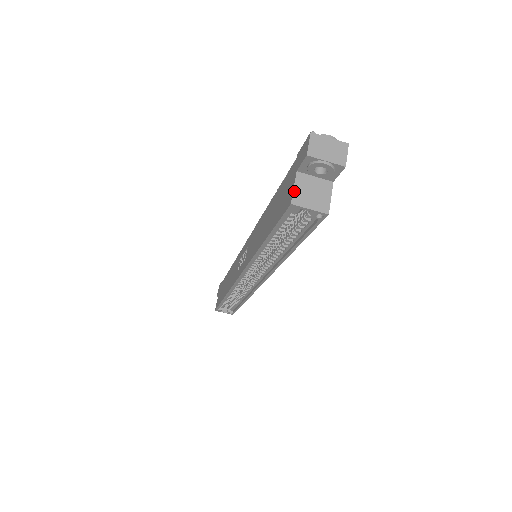
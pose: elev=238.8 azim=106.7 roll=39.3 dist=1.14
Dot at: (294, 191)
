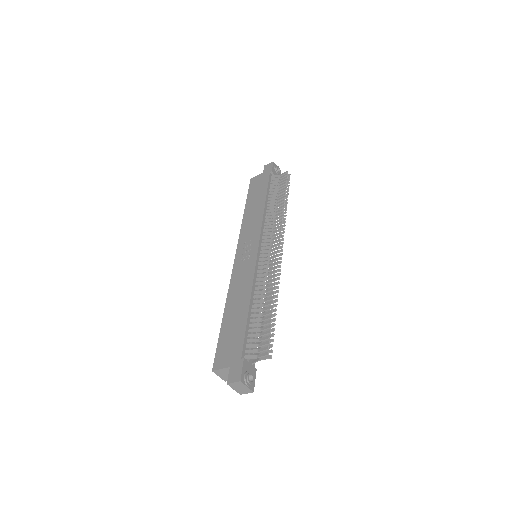
Dot at: (219, 370)
